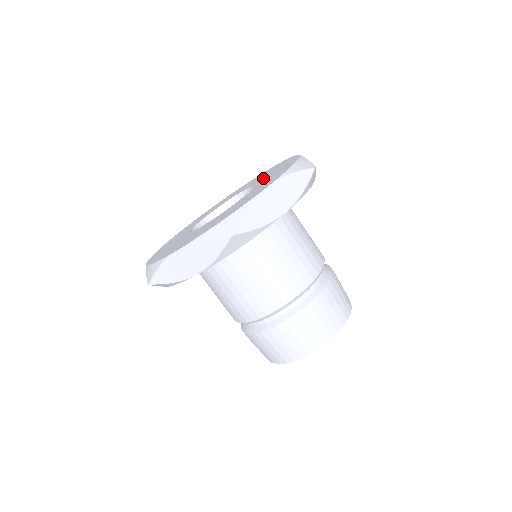
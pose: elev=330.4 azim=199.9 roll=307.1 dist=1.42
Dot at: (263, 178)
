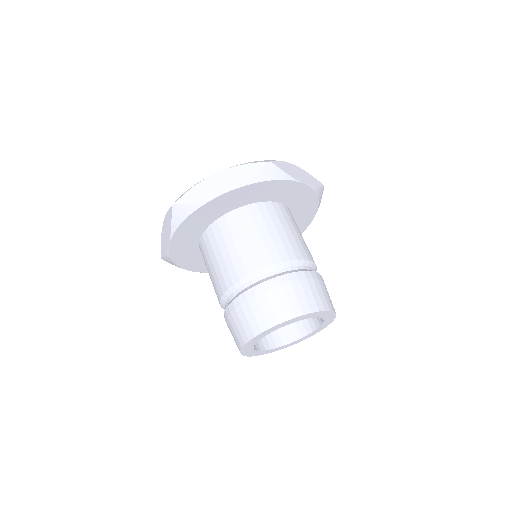
Dot at: occluded
